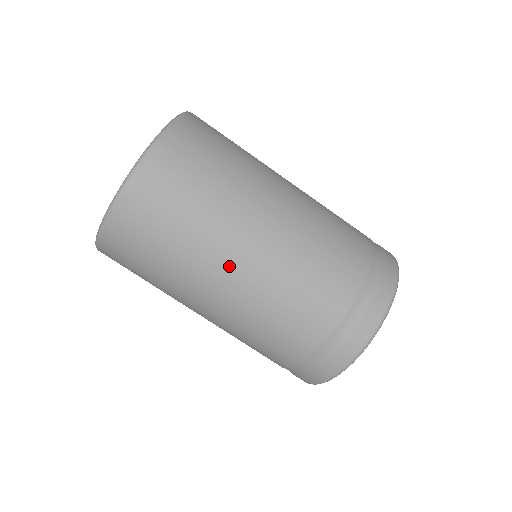
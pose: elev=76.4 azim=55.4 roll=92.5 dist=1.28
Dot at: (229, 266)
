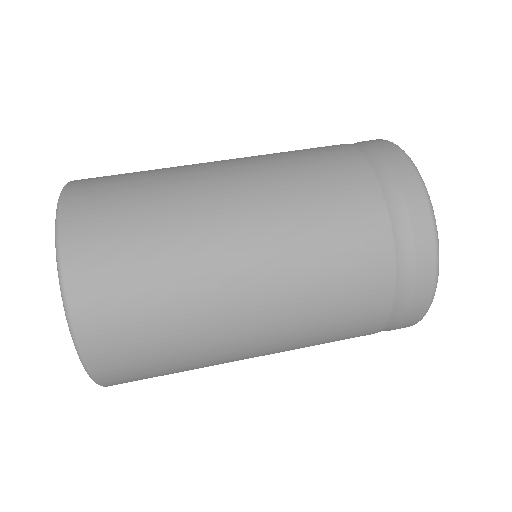
Dot at: (215, 167)
